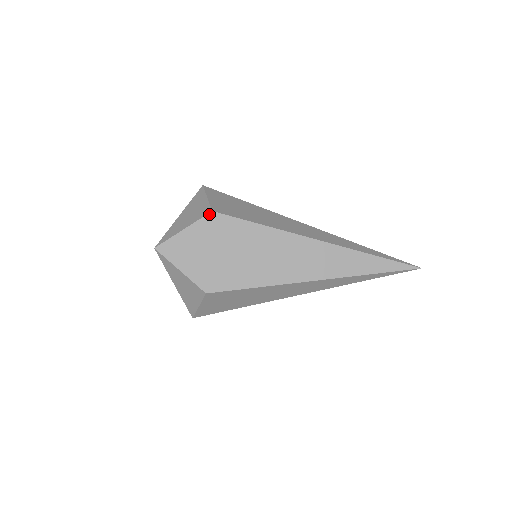
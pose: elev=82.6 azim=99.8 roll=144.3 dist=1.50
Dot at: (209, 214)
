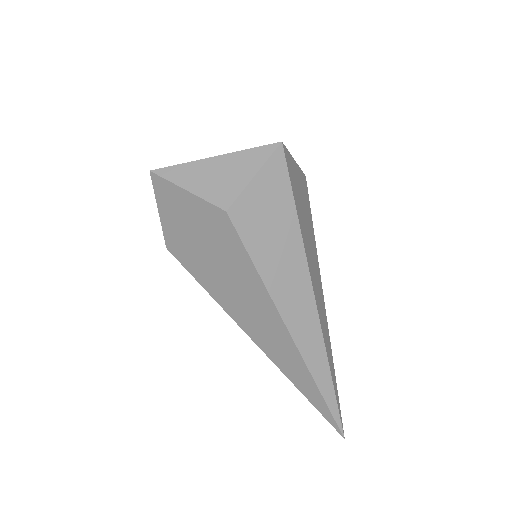
Dot at: (221, 210)
